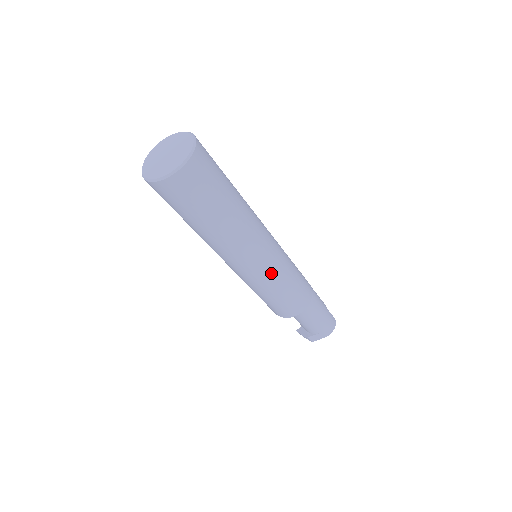
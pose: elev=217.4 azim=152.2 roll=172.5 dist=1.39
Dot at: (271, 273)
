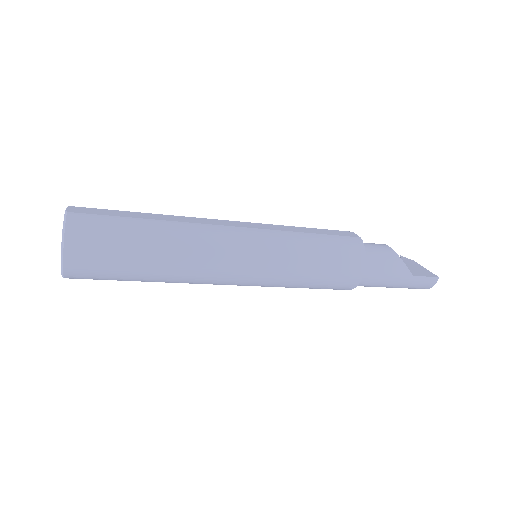
Dot at: (263, 286)
